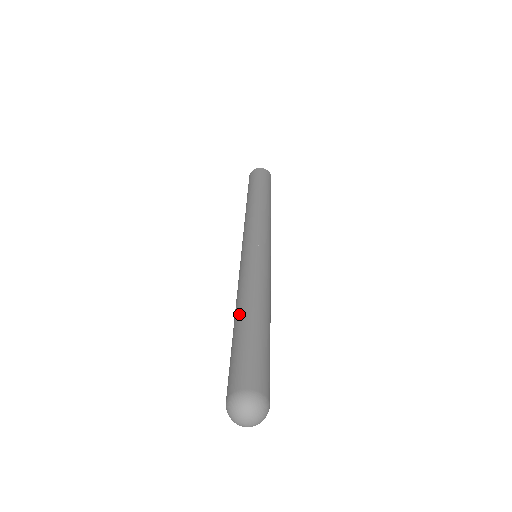
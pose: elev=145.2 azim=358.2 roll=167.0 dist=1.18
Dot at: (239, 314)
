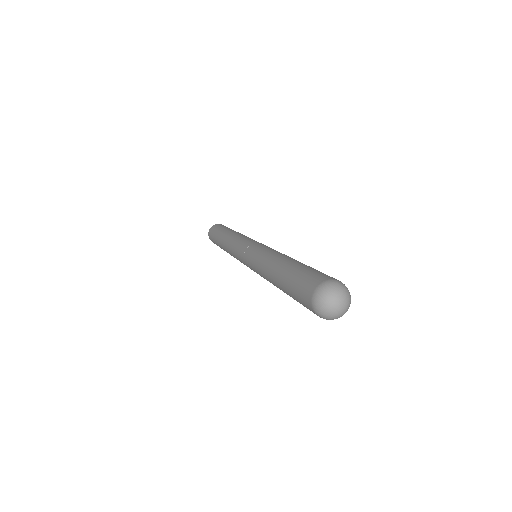
Dot at: (274, 278)
